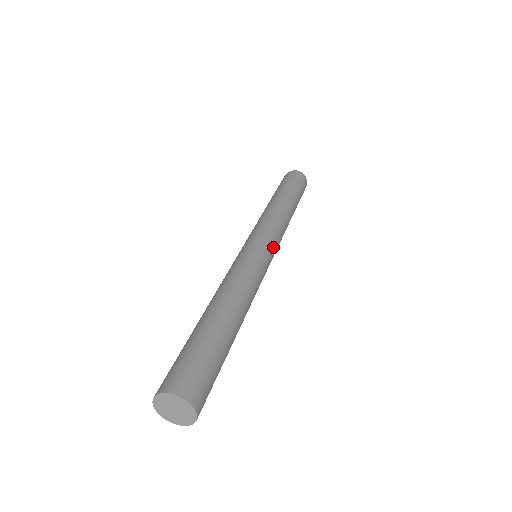
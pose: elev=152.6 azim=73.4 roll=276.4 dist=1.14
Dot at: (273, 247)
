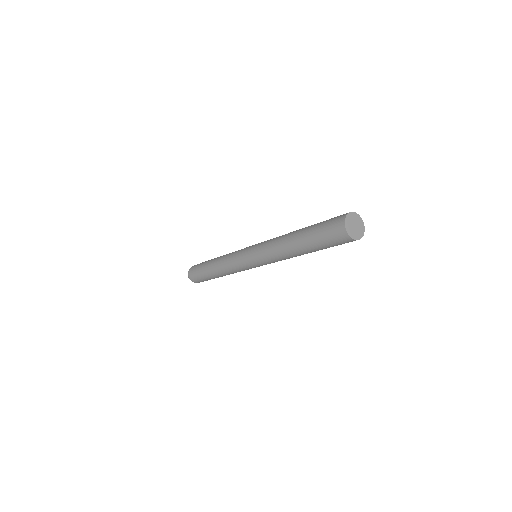
Dot at: occluded
